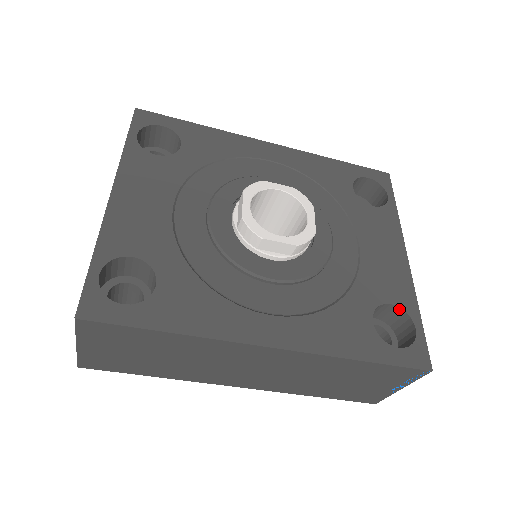
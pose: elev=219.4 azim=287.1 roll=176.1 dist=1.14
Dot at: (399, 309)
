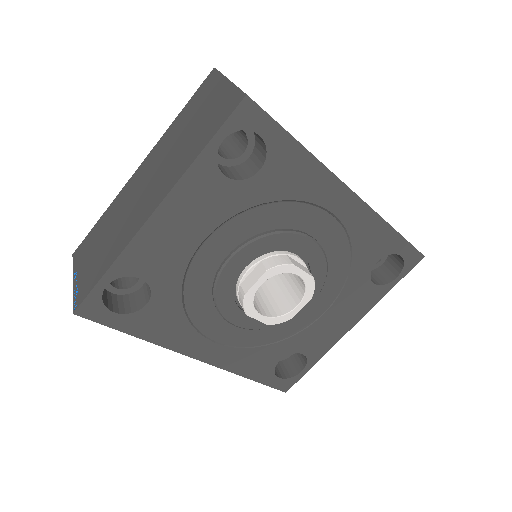
Dot at: (306, 357)
